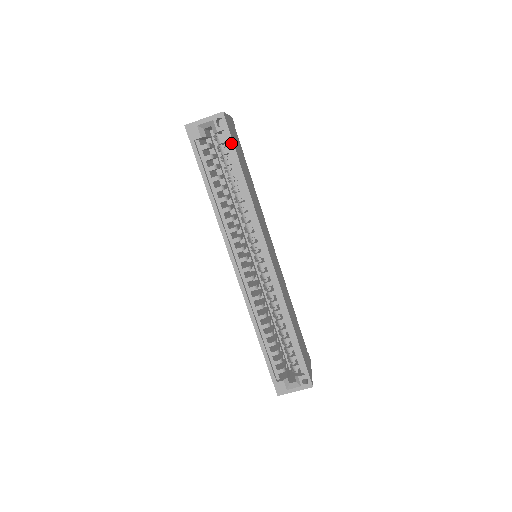
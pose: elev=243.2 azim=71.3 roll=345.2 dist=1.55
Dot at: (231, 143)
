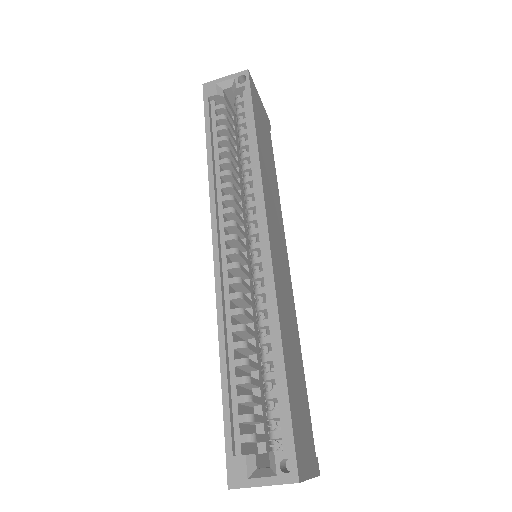
Dot at: (249, 98)
